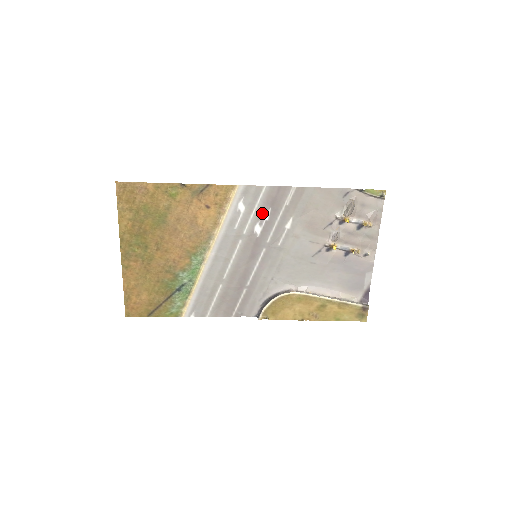
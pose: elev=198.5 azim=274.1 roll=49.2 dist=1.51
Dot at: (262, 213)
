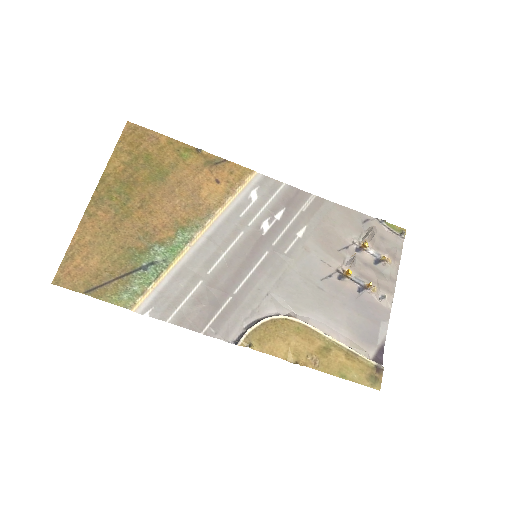
Dot at: (274, 210)
